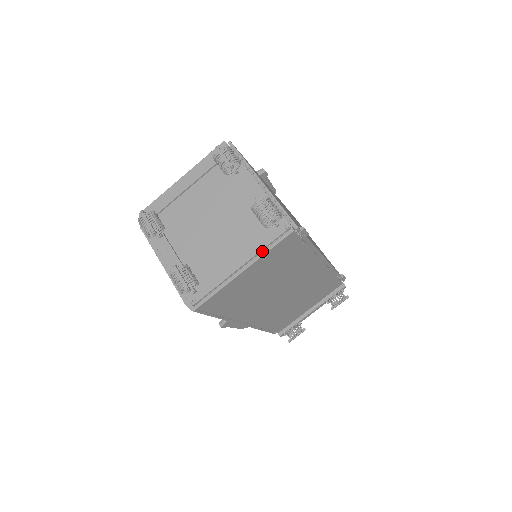
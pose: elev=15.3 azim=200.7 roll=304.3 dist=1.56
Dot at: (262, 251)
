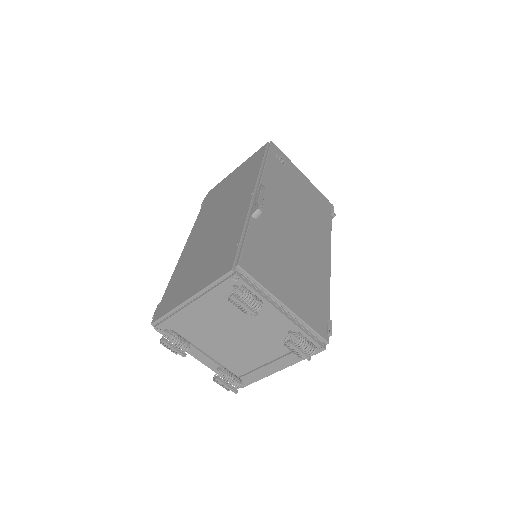
Dot at: (296, 358)
